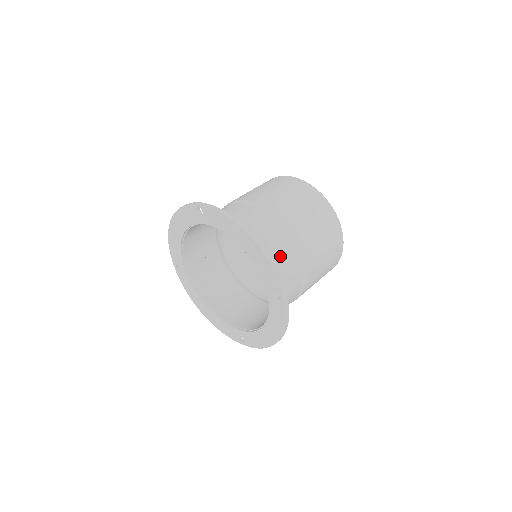
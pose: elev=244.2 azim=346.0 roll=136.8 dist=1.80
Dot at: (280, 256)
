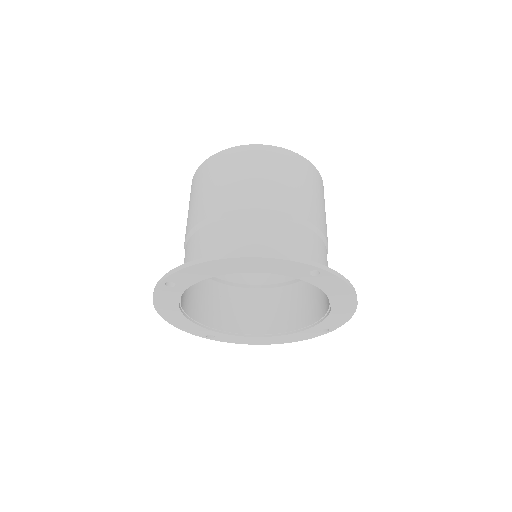
Dot at: (276, 238)
